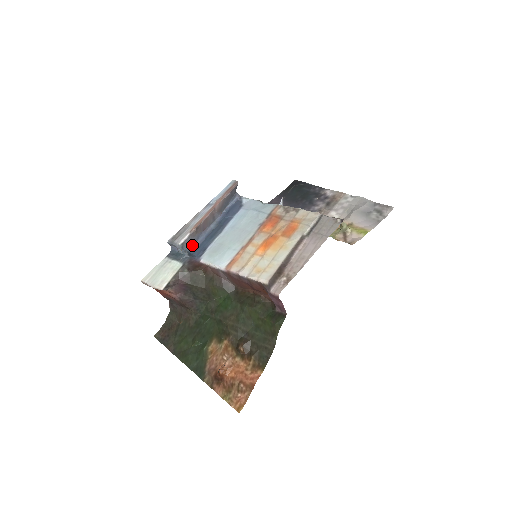
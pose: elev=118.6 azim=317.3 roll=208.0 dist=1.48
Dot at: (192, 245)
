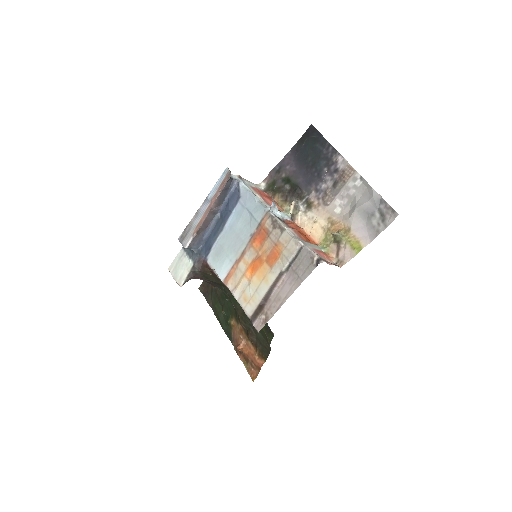
Dot at: (199, 243)
